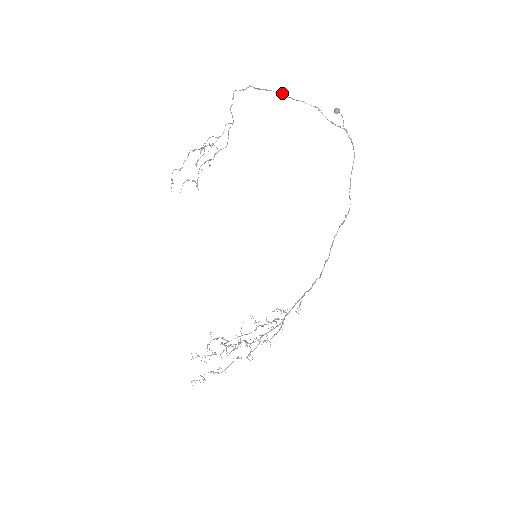
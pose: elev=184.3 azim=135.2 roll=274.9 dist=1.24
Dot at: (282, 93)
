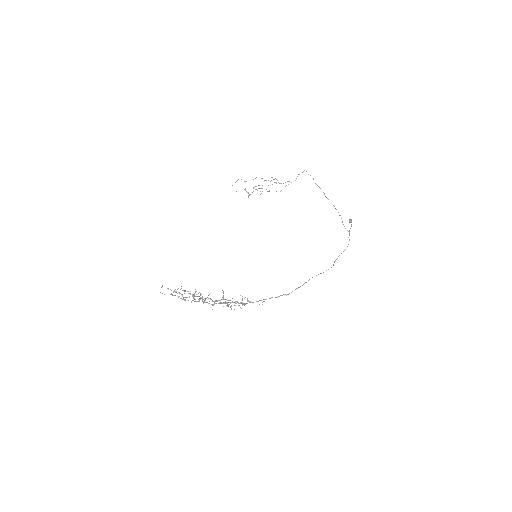
Dot at: occluded
